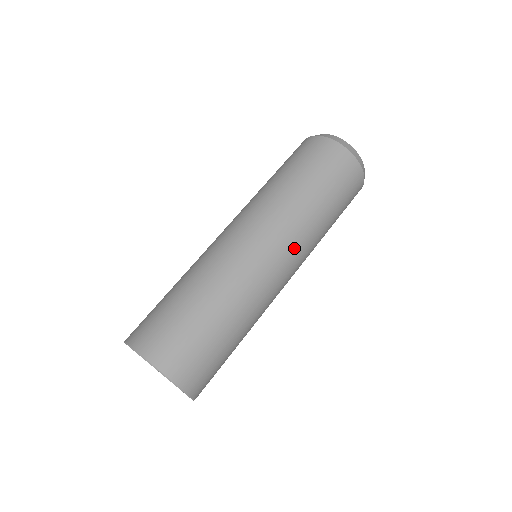
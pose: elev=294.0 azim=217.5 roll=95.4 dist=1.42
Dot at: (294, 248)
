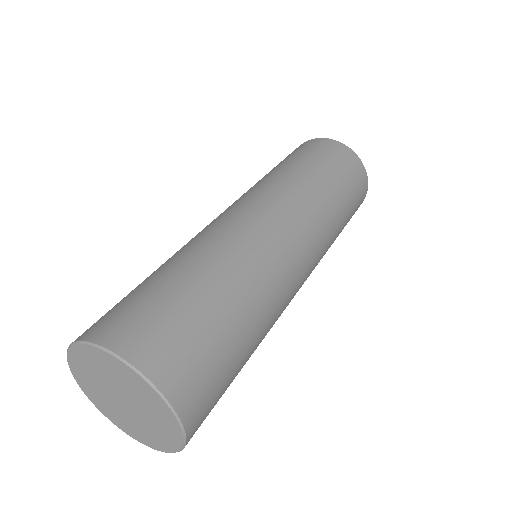
Dot at: (281, 203)
